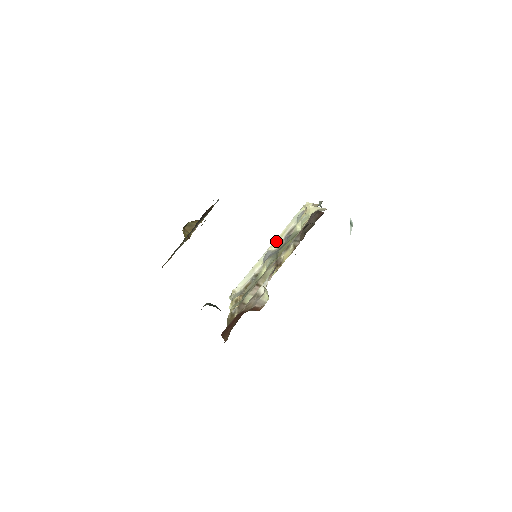
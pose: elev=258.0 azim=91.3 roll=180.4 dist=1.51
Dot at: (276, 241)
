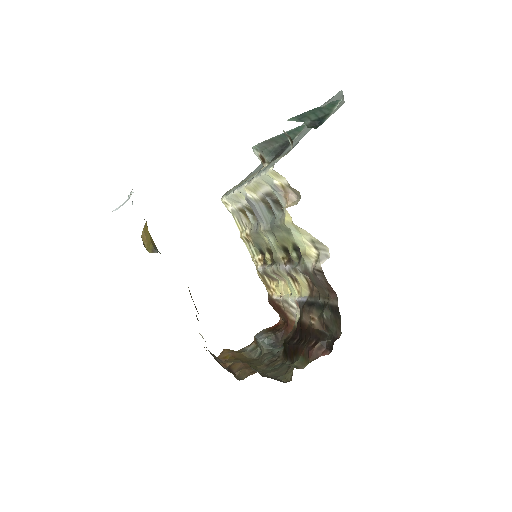
Dot at: (251, 188)
